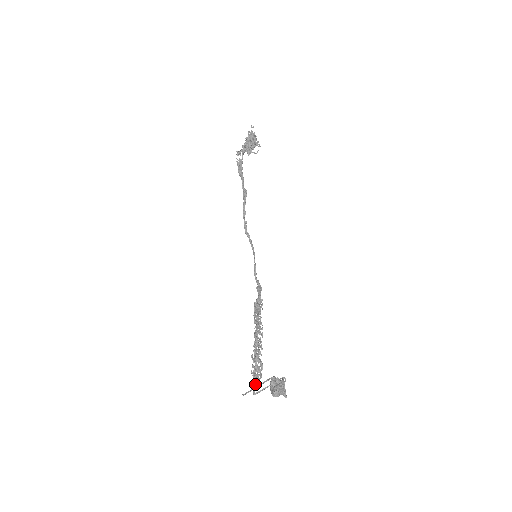
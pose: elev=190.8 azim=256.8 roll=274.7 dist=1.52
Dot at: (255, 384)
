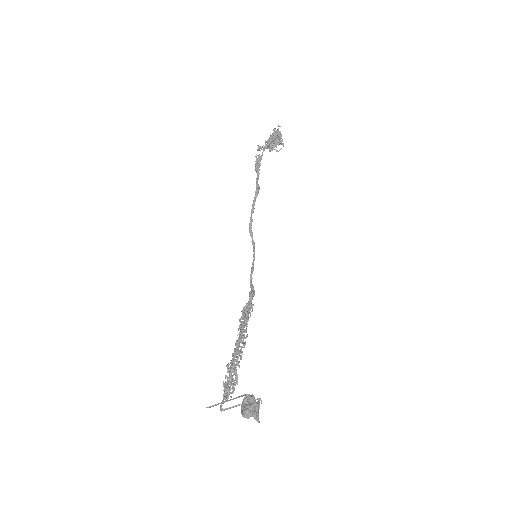
Dot at: (225, 398)
